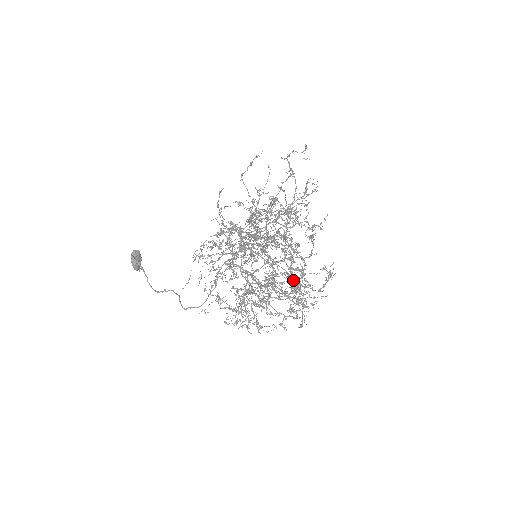
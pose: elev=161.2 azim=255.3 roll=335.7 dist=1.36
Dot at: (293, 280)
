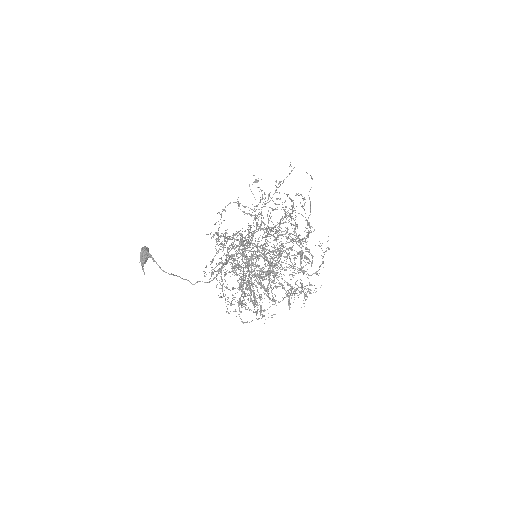
Dot at: (299, 239)
